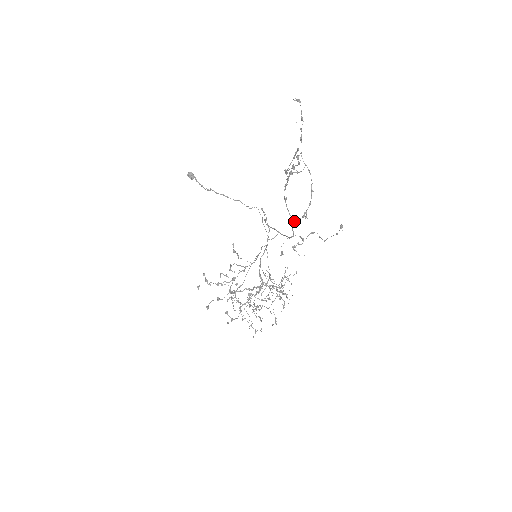
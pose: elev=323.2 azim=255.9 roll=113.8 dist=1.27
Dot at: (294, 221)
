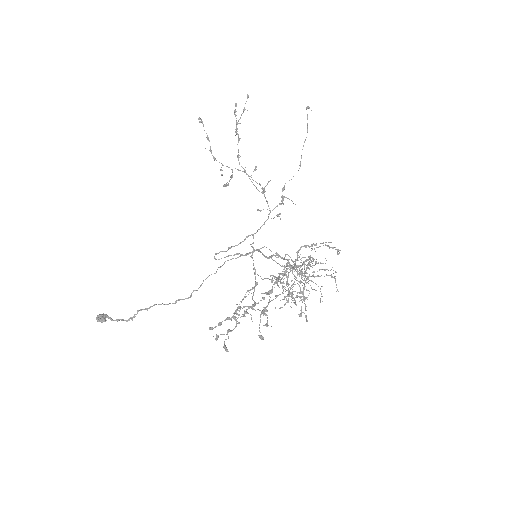
Dot at: (262, 193)
